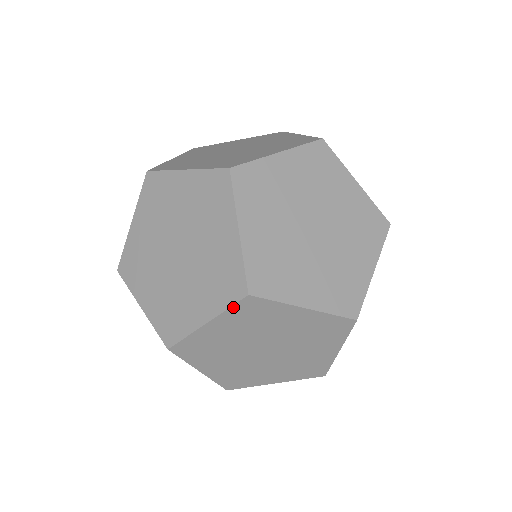
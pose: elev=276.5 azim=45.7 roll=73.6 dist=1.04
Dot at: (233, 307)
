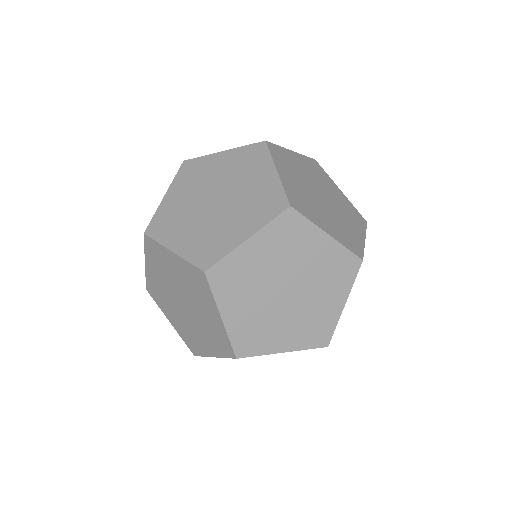
Dot at: occluded
